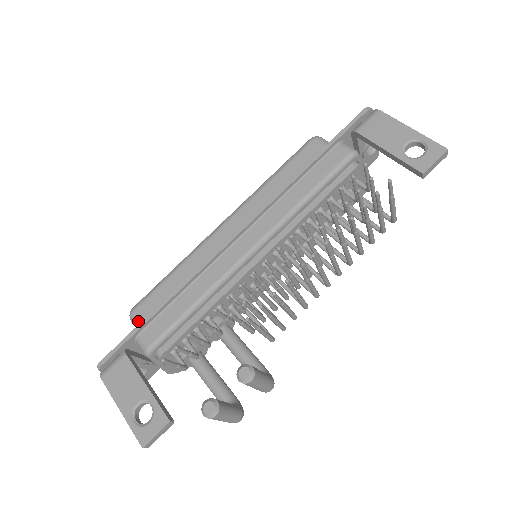
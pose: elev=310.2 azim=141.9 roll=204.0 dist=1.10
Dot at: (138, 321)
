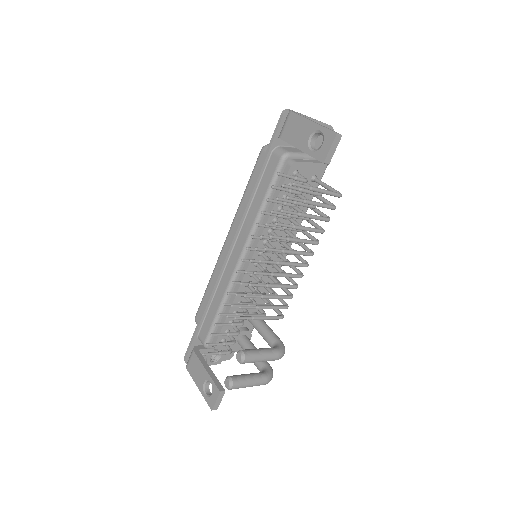
Dot at: occluded
